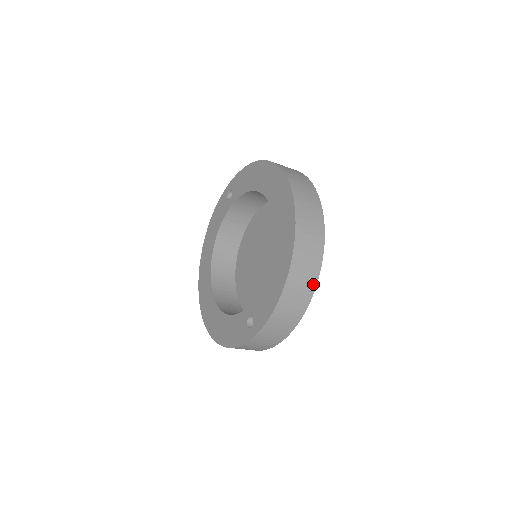
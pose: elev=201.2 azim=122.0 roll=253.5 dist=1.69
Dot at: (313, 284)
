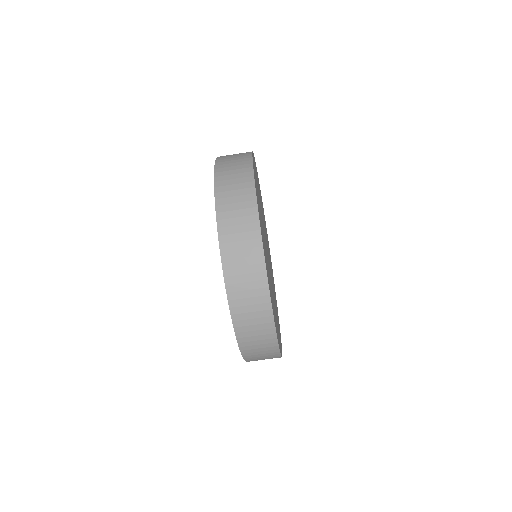
Dot at: (249, 171)
